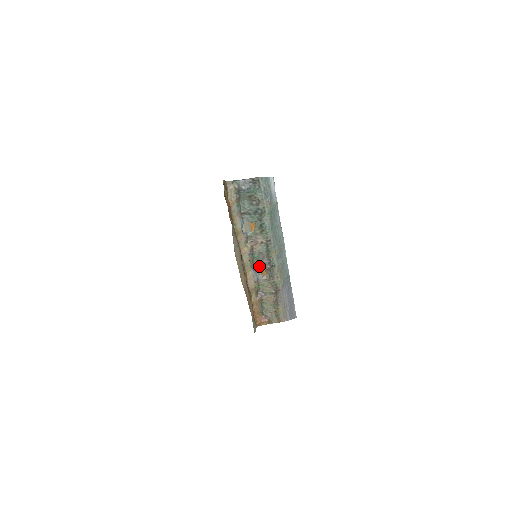
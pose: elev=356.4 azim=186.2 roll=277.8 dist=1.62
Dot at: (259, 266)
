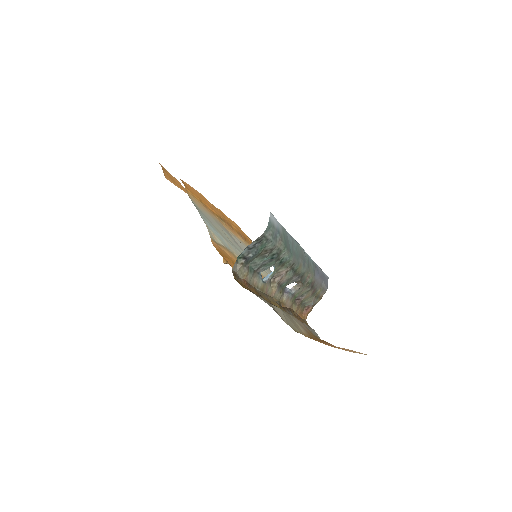
Dot at: occluded
